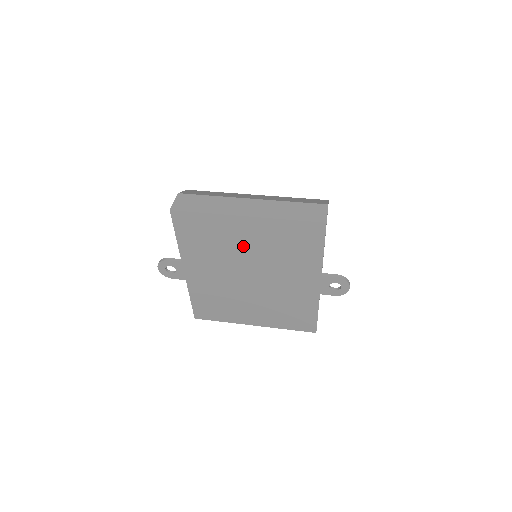
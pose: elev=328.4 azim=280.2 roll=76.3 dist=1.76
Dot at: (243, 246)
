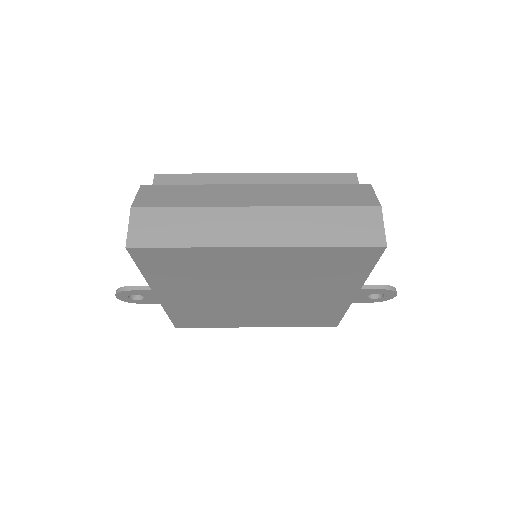
Dot at: (248, 273)
